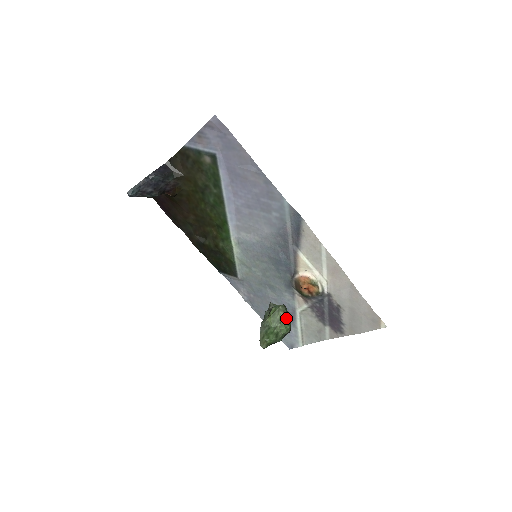
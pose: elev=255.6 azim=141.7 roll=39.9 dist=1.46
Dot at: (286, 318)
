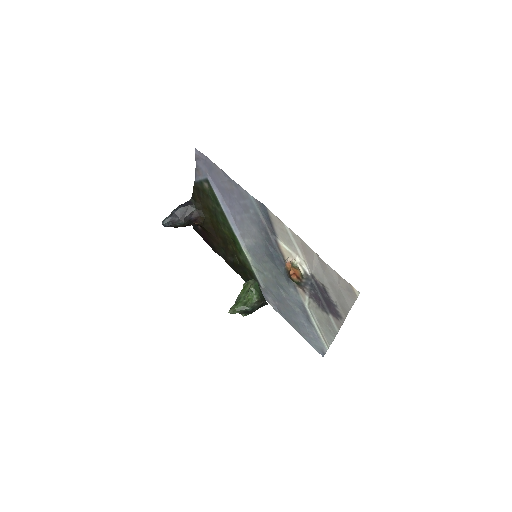
Dot at: (251, 287)
